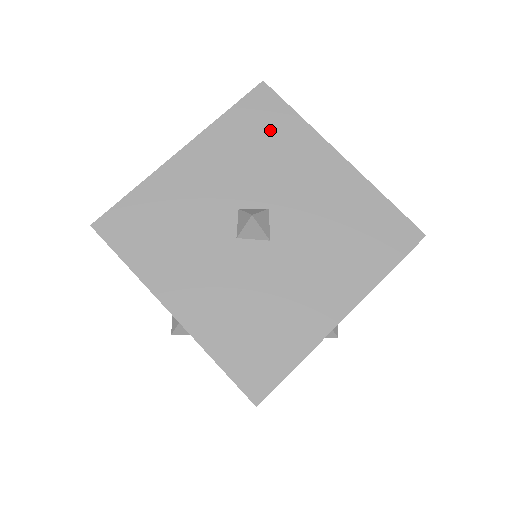
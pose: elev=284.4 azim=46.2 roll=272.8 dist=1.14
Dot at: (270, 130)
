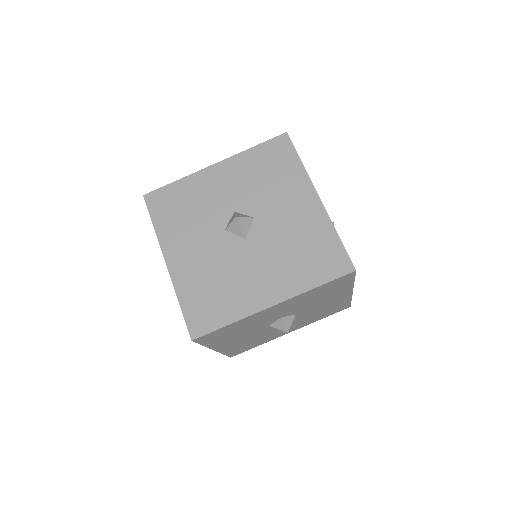
Dot at: (277, 166)
